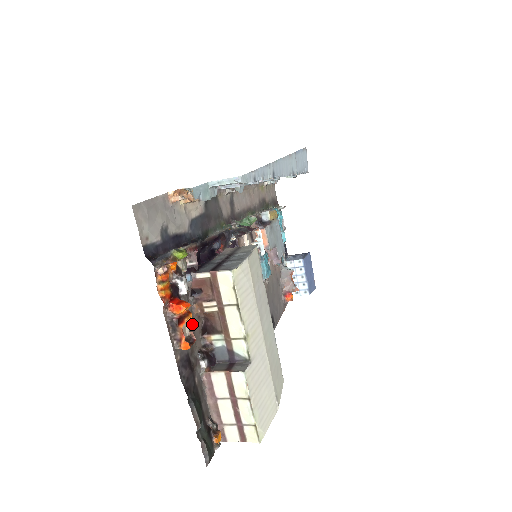
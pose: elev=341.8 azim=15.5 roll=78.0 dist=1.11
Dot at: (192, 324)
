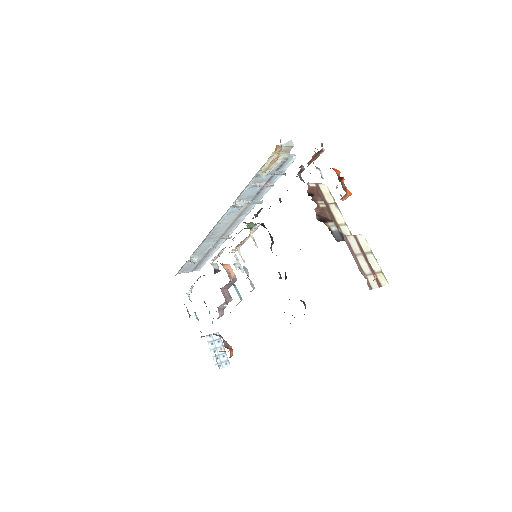
Dot at: occluded
